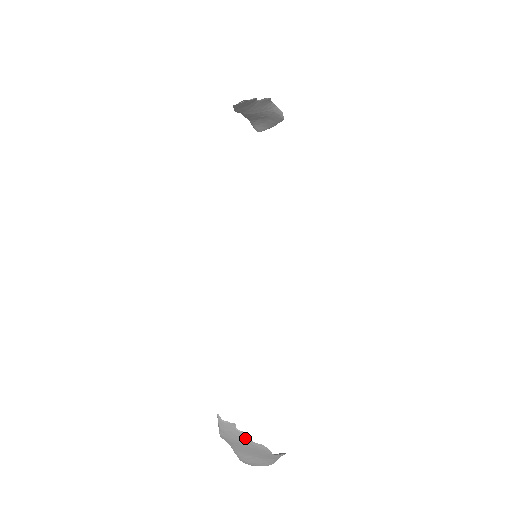
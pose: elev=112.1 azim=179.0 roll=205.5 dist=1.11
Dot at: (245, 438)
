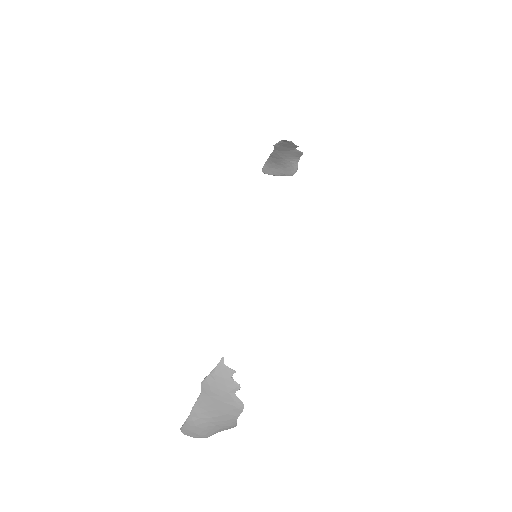
Dot at: (232, 390)
